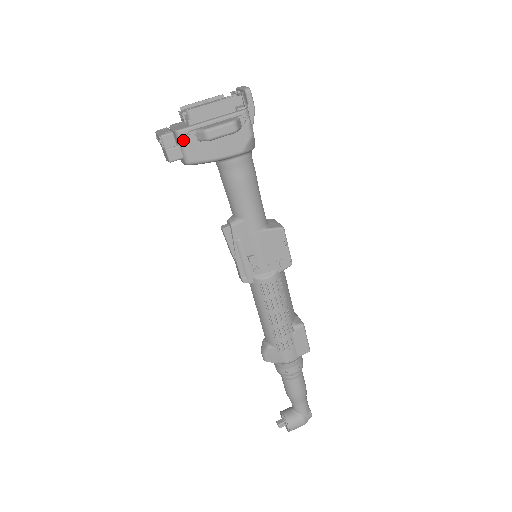
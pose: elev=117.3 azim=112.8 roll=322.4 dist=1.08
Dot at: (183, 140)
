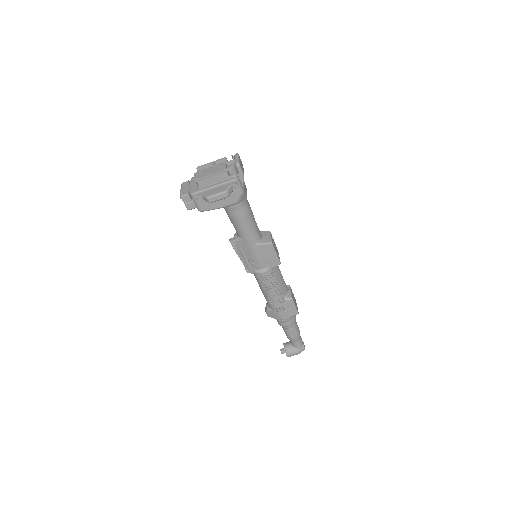
Dot at: (195, 199)
